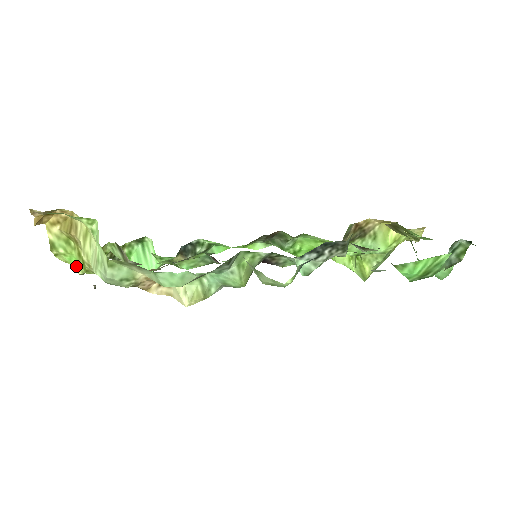
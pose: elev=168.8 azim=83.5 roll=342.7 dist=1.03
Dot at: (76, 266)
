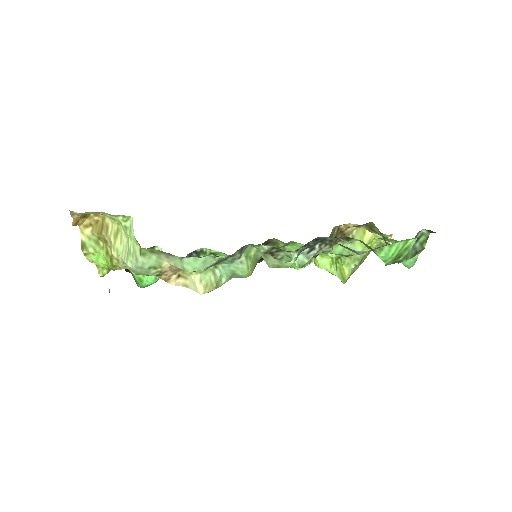
Dot at: (101, 265)
